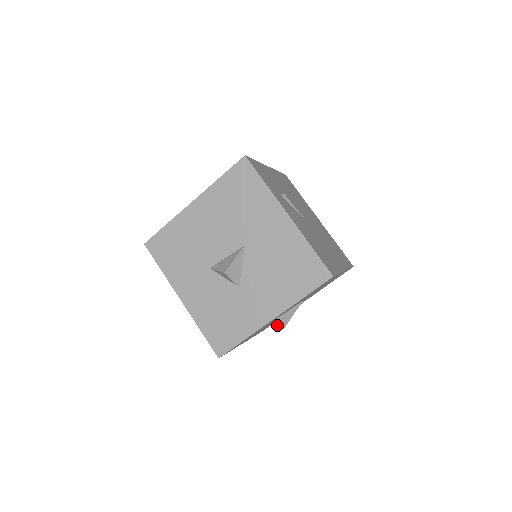
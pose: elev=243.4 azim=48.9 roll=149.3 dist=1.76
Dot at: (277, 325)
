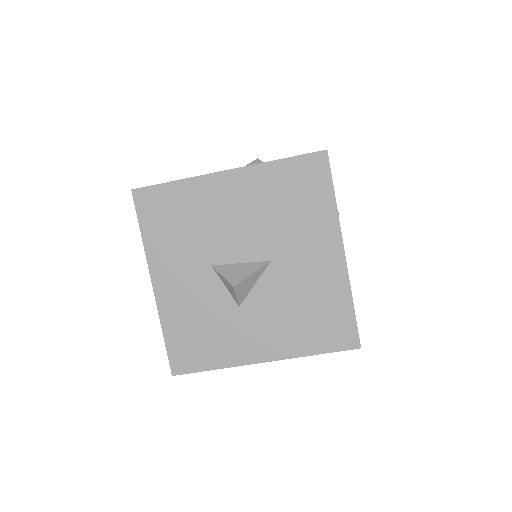
Dot at: occluded
